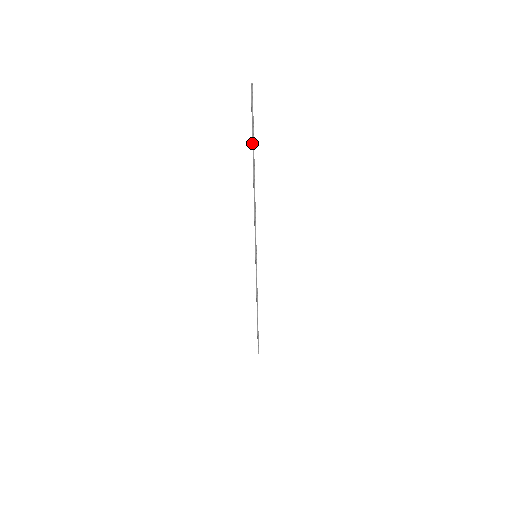
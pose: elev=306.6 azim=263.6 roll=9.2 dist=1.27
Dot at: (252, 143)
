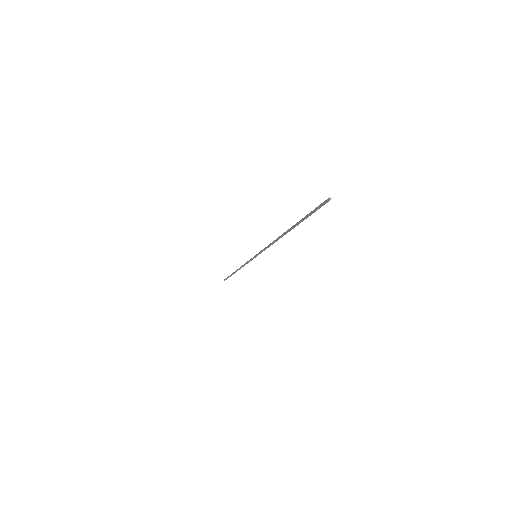
Dot at: (300, 221)
